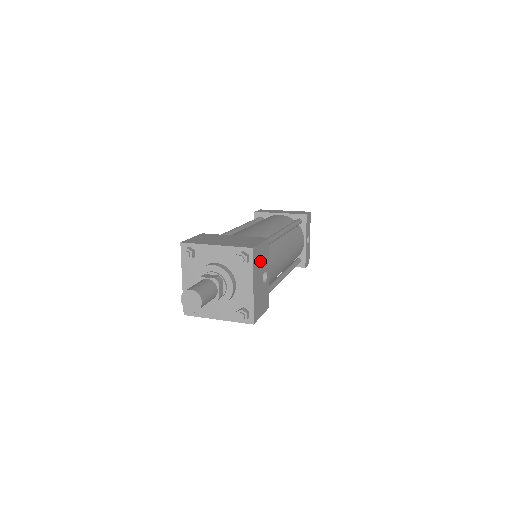
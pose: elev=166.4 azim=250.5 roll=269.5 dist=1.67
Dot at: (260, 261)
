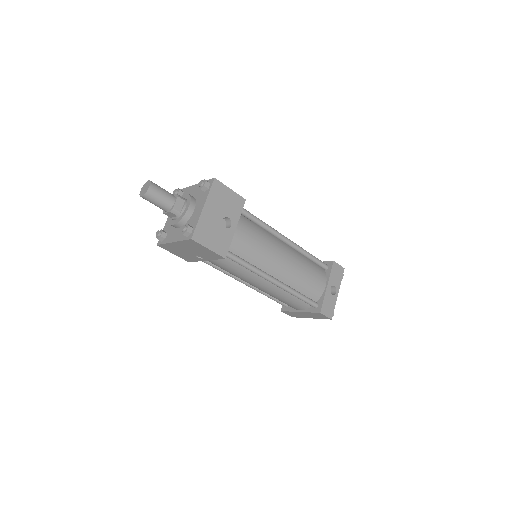
Dot at: (223, 201)
